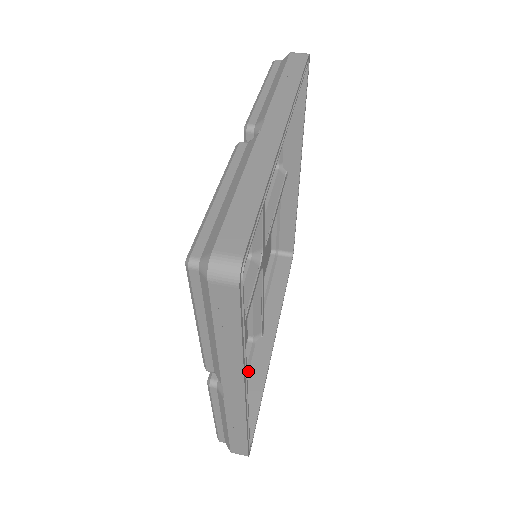
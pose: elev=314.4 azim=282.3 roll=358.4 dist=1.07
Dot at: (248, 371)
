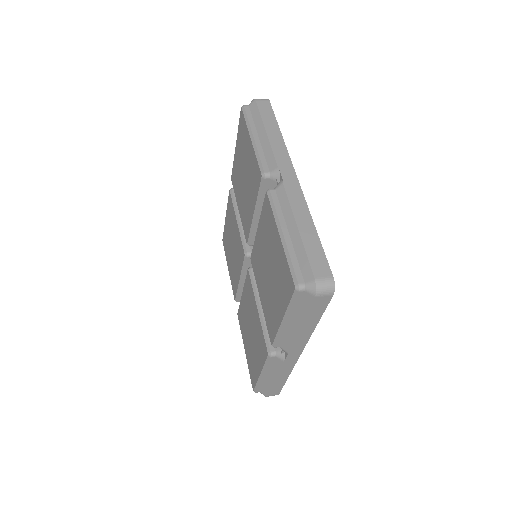
Dot at: occluded
